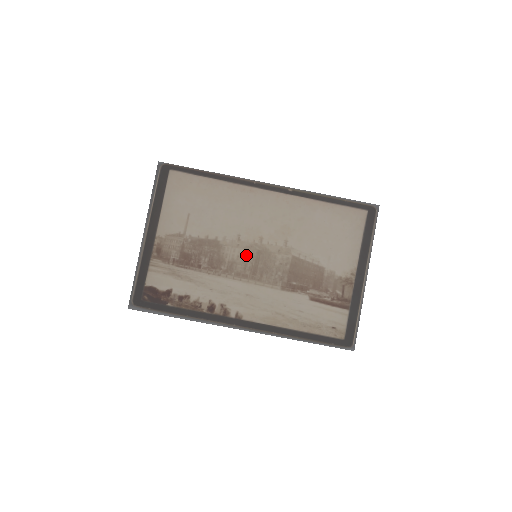
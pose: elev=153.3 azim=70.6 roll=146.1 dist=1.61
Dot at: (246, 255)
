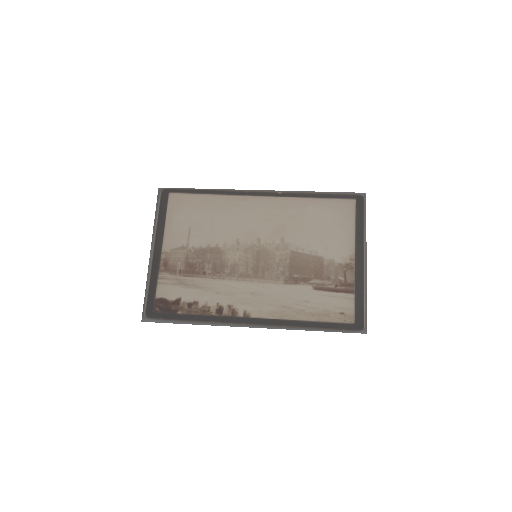
Dot at: (246, 256)
